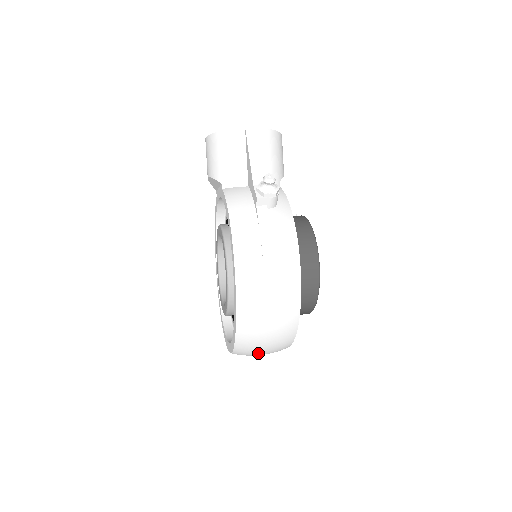
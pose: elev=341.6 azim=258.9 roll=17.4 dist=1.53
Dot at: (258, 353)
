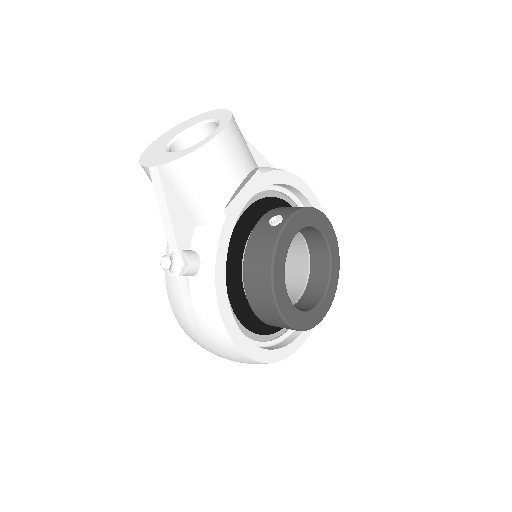
Dot at: occluded
